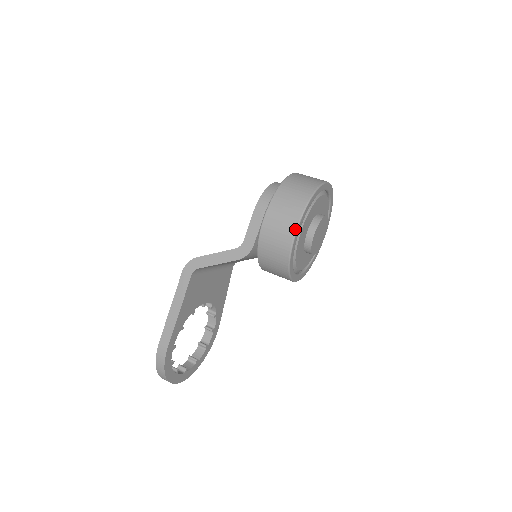
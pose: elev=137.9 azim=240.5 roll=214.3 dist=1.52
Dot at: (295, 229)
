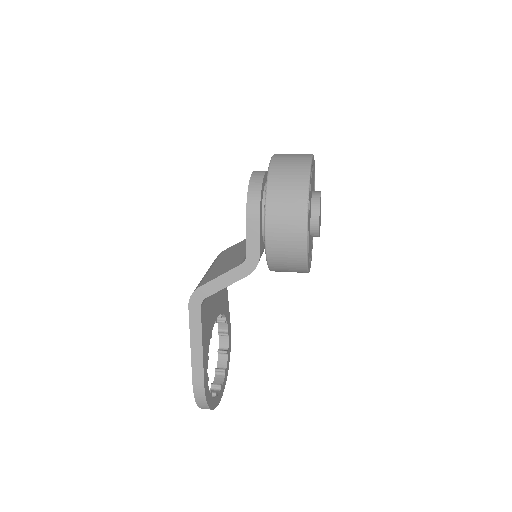
Dot at: (305, 228)
